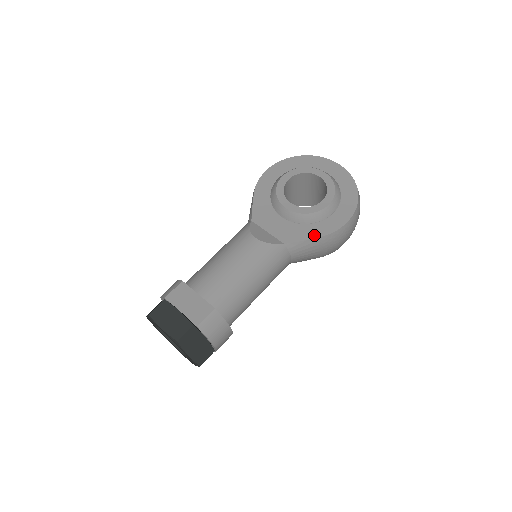
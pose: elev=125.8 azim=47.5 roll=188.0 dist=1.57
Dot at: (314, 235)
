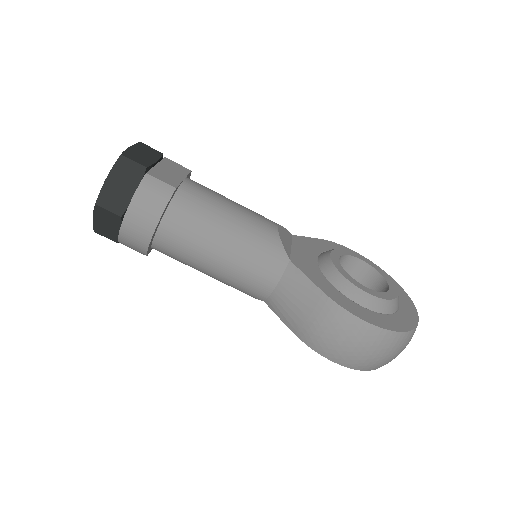
Dot at: (322, 287)
